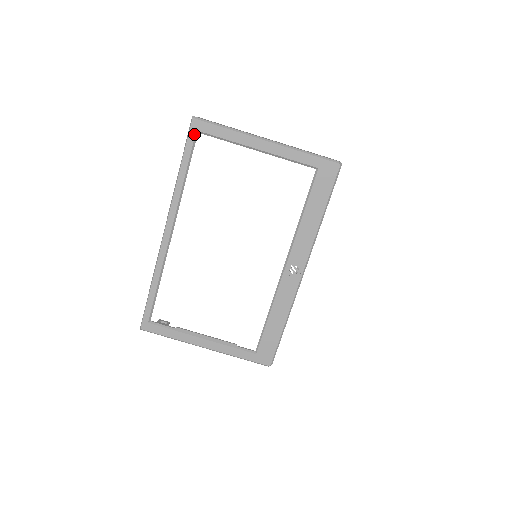
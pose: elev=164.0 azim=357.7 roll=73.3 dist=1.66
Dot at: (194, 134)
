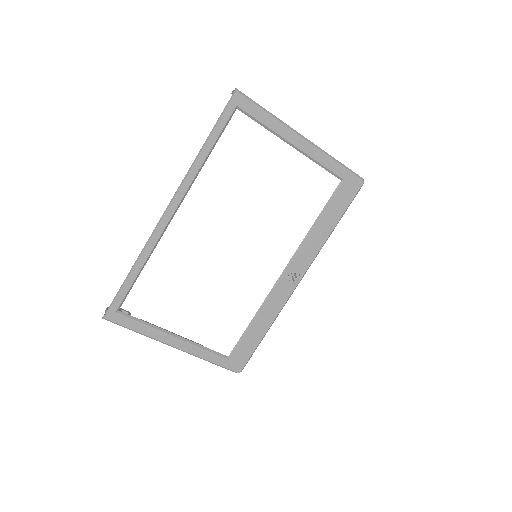
Dot at: (233, 109)
